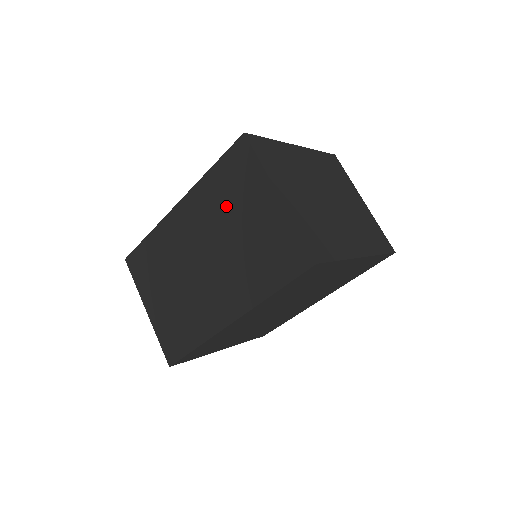
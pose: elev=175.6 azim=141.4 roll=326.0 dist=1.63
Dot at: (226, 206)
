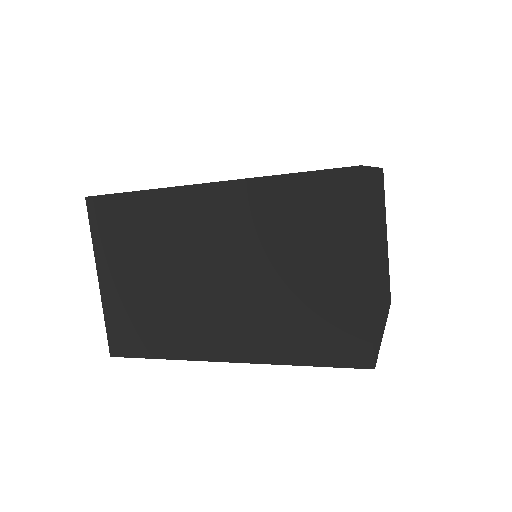
Dot at: (285, 235)
